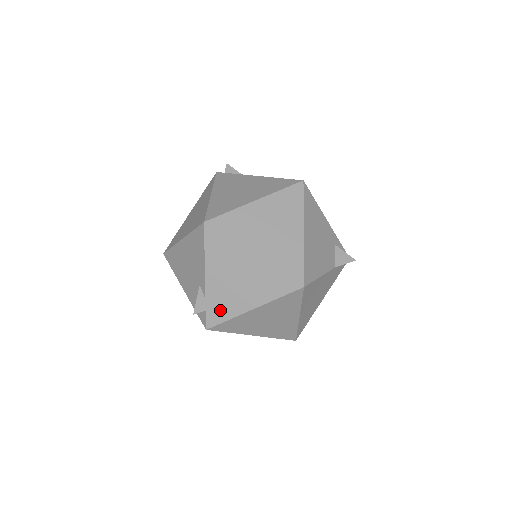
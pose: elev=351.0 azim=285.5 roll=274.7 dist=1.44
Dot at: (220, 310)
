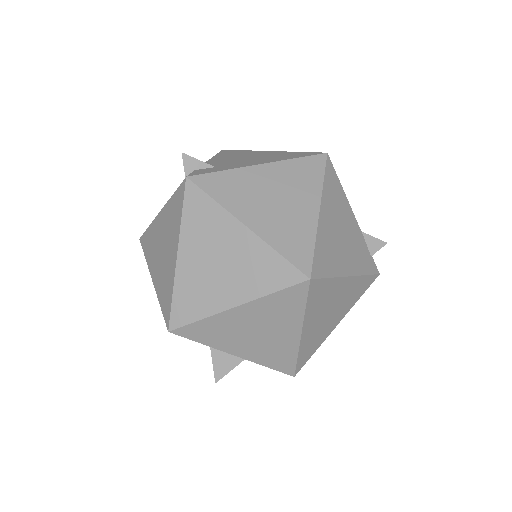
Dot at: (215, 168)
